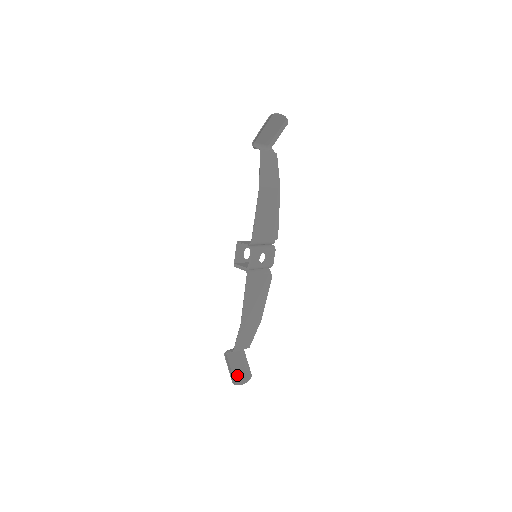
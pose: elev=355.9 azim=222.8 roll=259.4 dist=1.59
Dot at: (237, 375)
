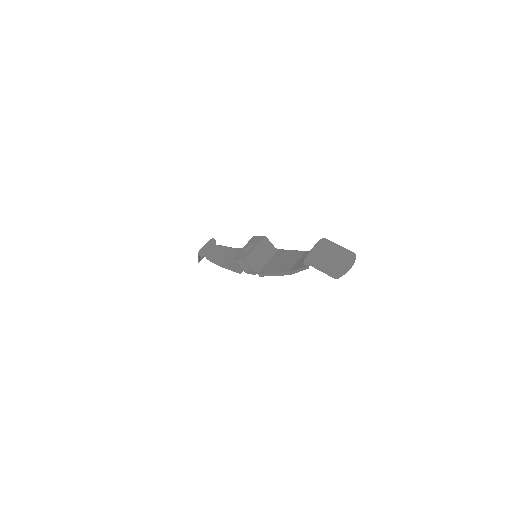
Dot at: occluded
